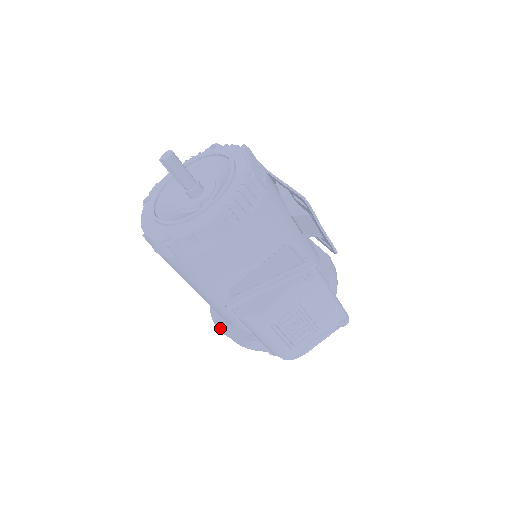
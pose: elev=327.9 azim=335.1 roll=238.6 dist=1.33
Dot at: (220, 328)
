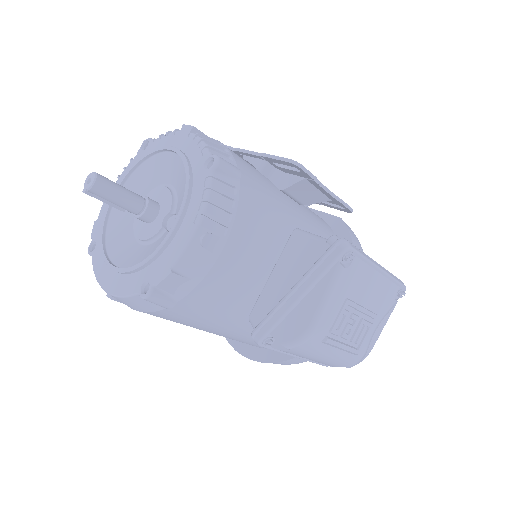
Dot at: (248, 356)
